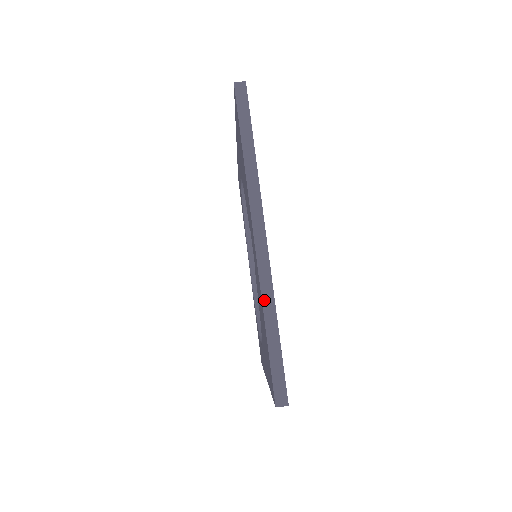
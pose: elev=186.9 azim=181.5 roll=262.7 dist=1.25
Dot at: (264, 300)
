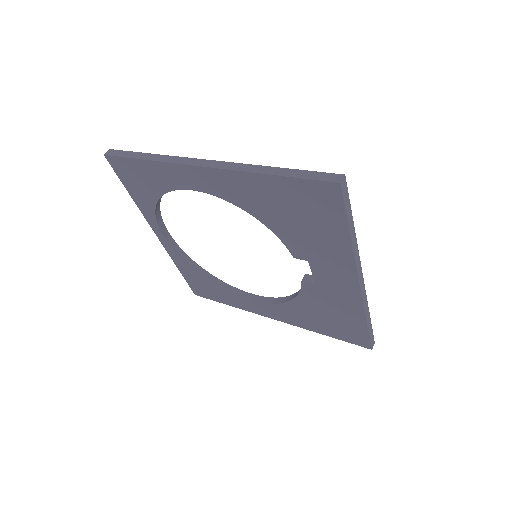
Dot at: (366, 311)
